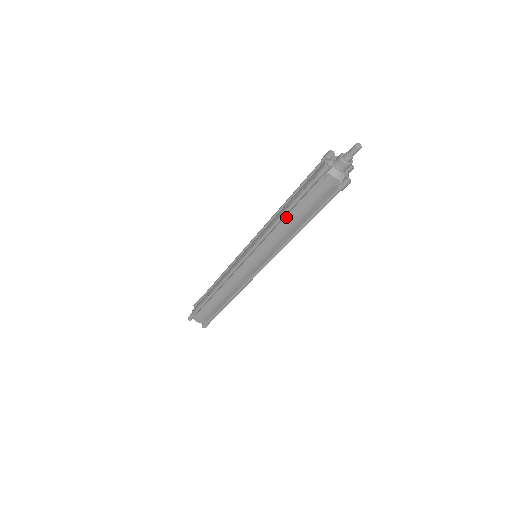
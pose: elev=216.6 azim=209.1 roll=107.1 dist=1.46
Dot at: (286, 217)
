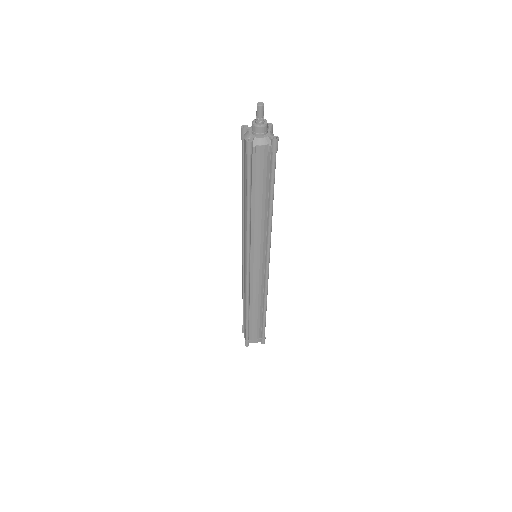
Dot at: (252, 207)
